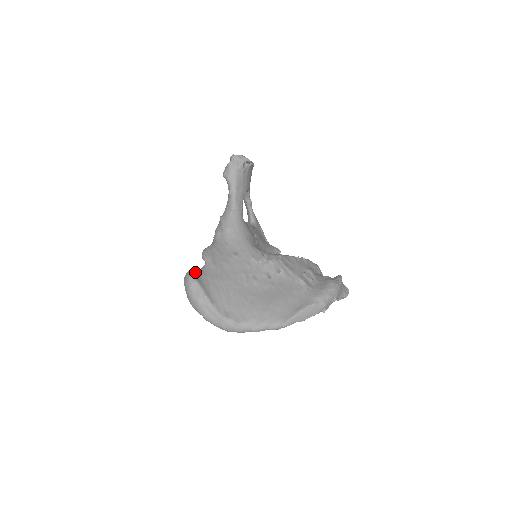
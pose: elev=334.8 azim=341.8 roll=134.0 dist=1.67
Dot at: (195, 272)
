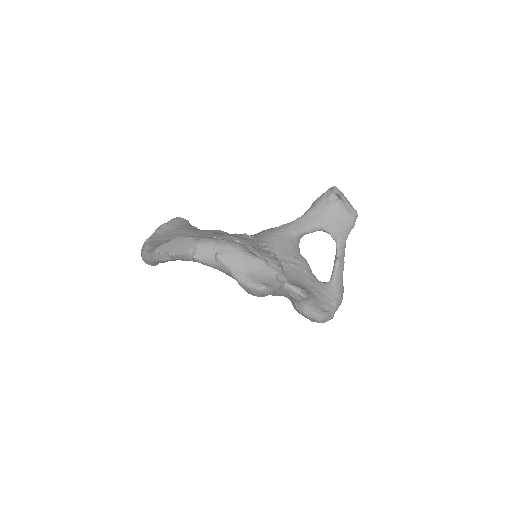
Dot at: (190, 224)
